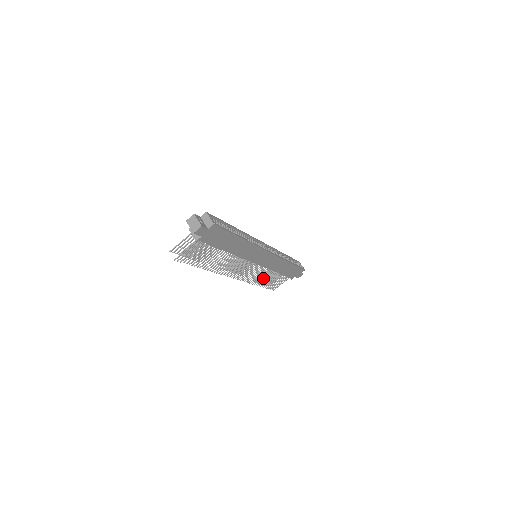
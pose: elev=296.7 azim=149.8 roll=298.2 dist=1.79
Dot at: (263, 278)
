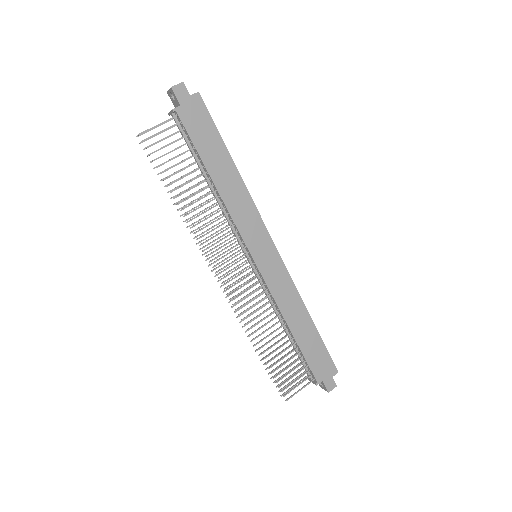
Dot at: occluded
